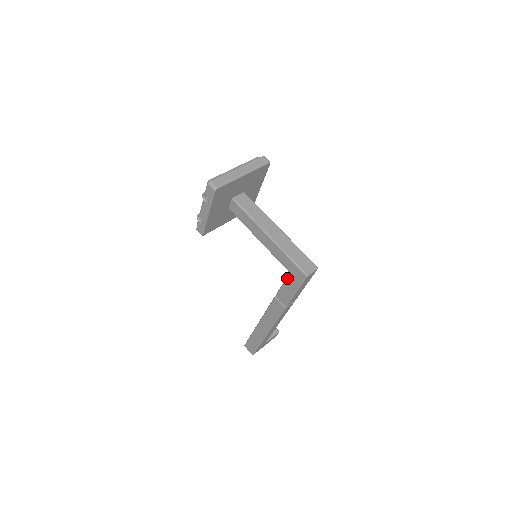
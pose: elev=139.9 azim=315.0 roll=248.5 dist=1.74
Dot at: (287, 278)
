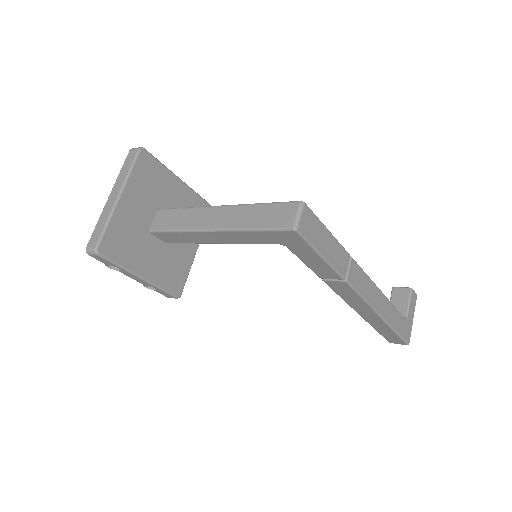
Dot at: (292, 252)
